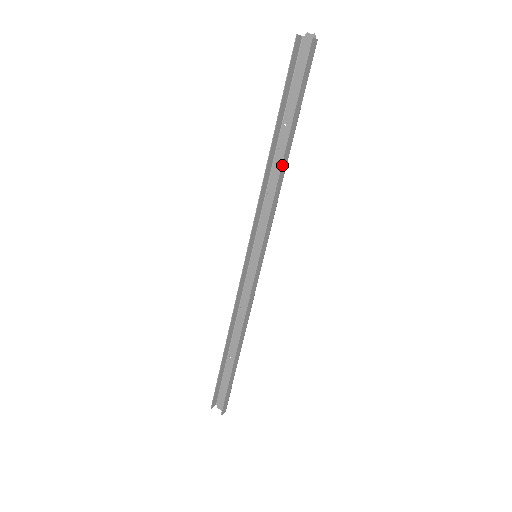
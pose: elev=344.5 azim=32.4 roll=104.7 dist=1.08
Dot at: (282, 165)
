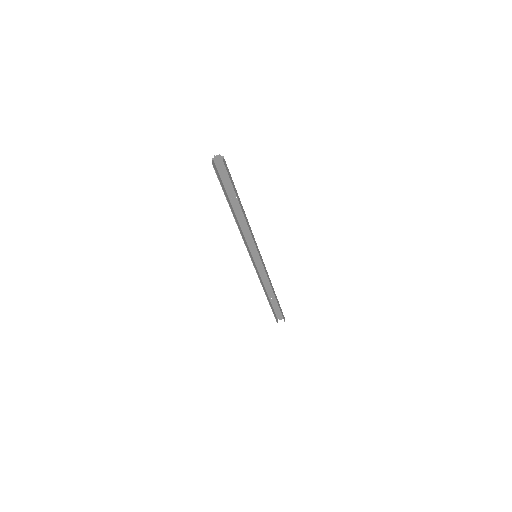
Dot at: (245, 217)
